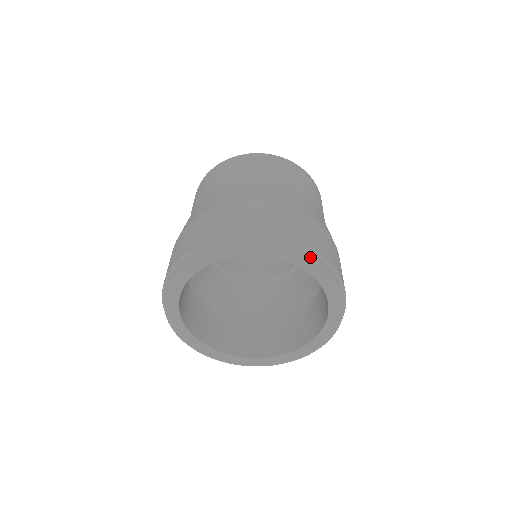
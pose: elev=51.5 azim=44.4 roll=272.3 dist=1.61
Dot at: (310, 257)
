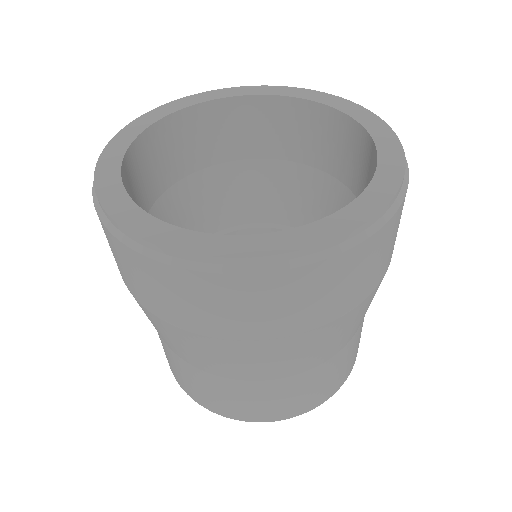
Dot at: (215, 90)
